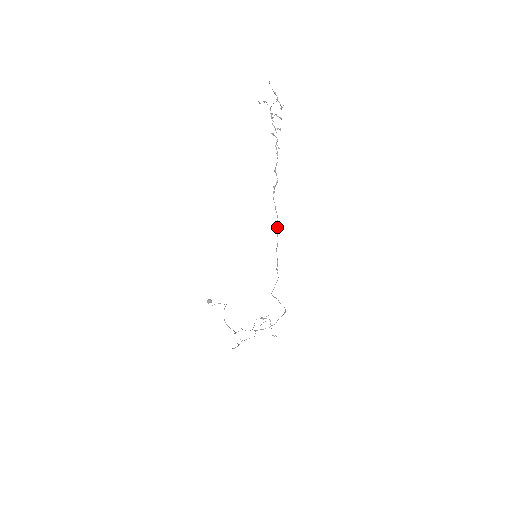
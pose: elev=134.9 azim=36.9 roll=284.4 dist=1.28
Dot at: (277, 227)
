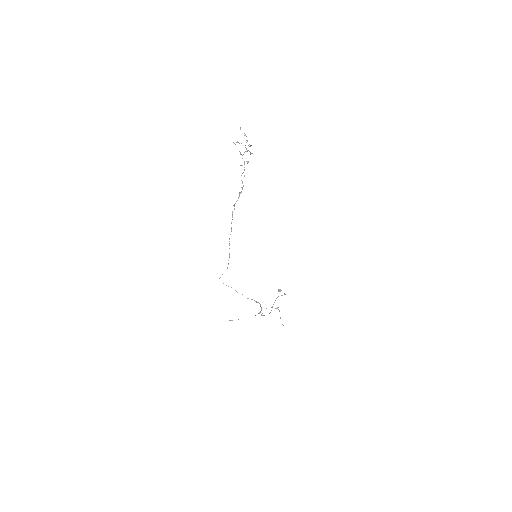
Dot at: (230, 234)
